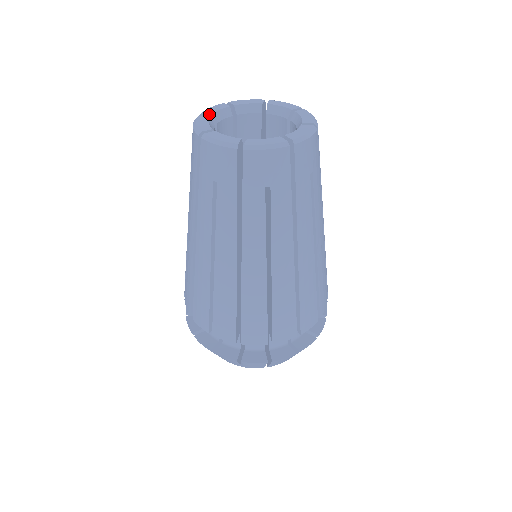
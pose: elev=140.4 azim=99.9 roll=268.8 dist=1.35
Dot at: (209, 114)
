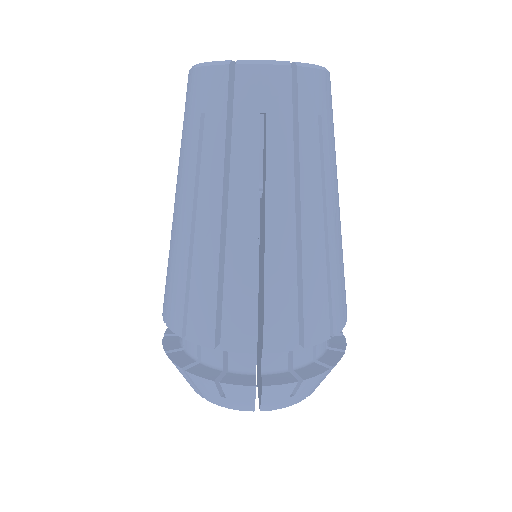
Dot at: occluded
